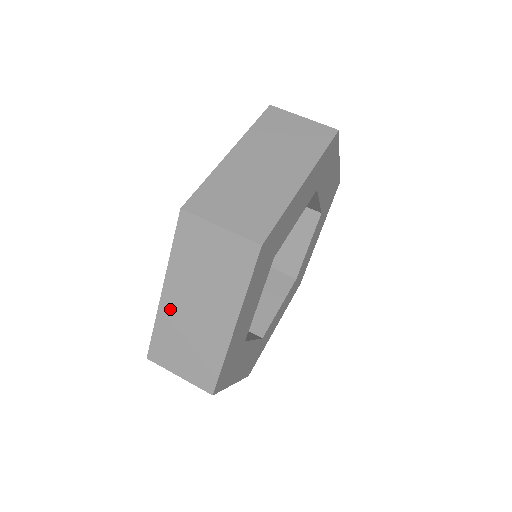
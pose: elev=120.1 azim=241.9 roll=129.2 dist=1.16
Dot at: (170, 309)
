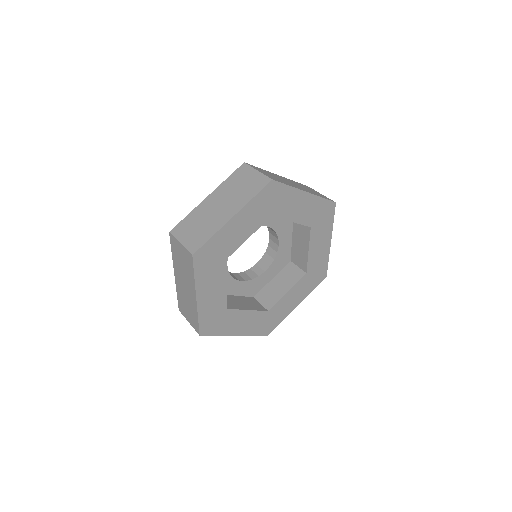
Dot at: (204, 206)
